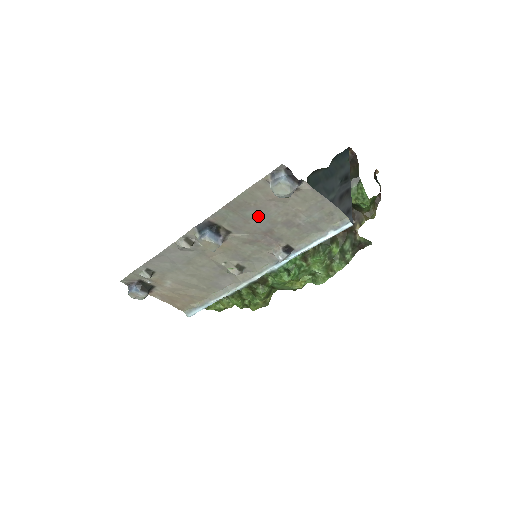
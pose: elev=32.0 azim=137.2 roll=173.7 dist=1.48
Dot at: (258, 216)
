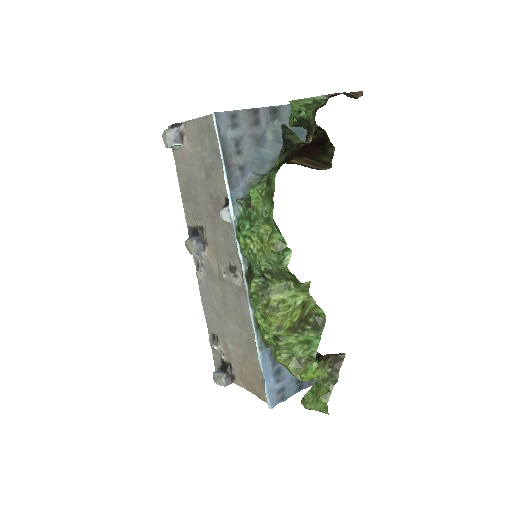
Dot at: (196, 188)
